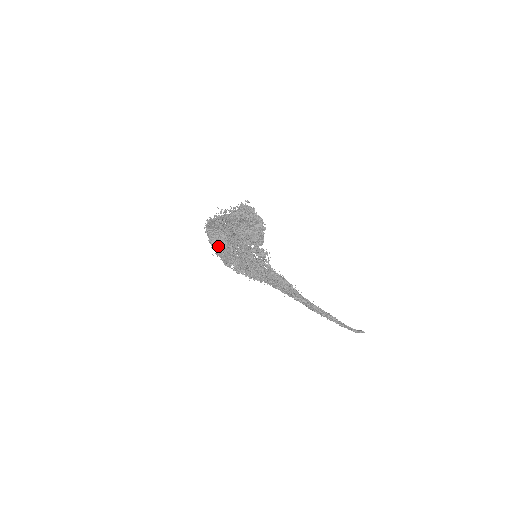
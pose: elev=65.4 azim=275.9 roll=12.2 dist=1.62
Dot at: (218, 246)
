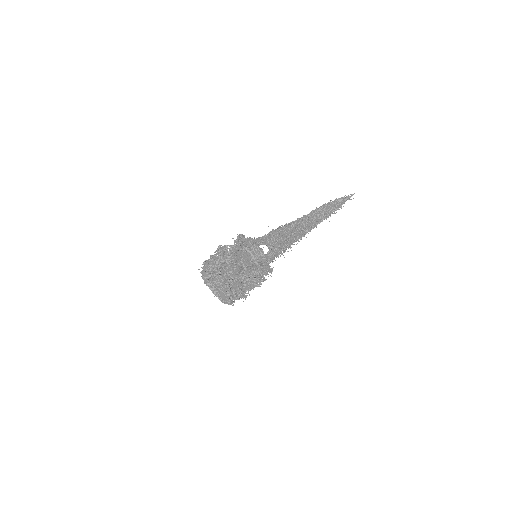
Dot at: occluded
